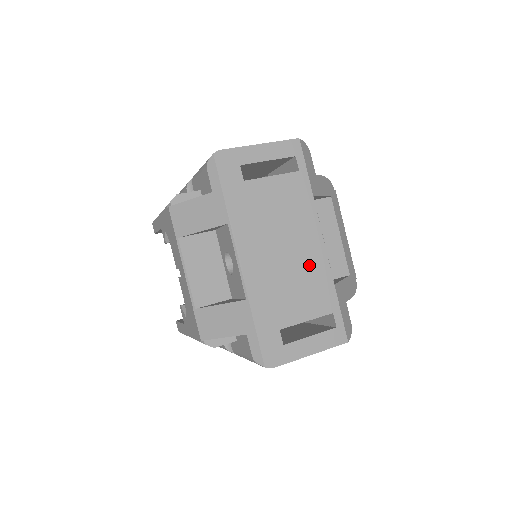
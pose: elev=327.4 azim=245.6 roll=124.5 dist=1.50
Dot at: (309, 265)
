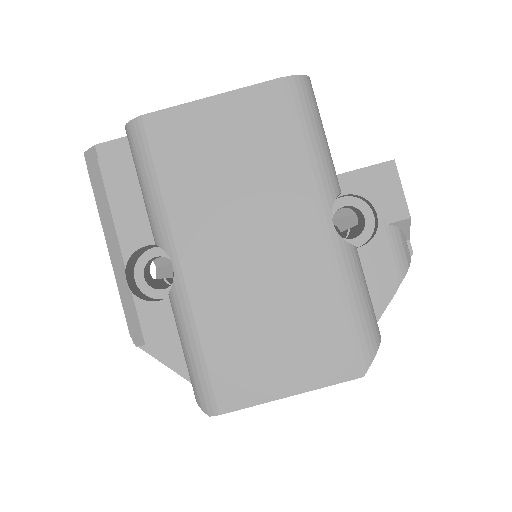
Dot at: occluded
